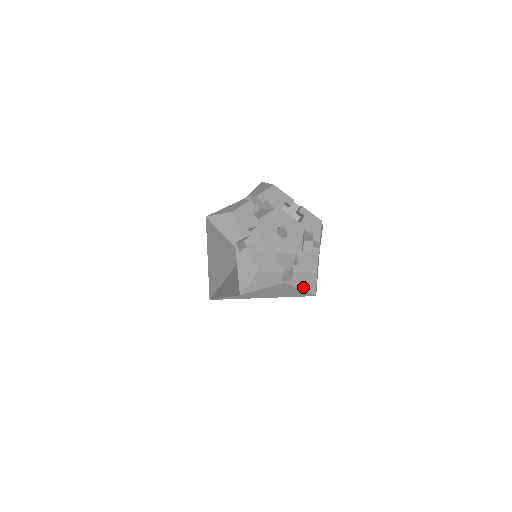
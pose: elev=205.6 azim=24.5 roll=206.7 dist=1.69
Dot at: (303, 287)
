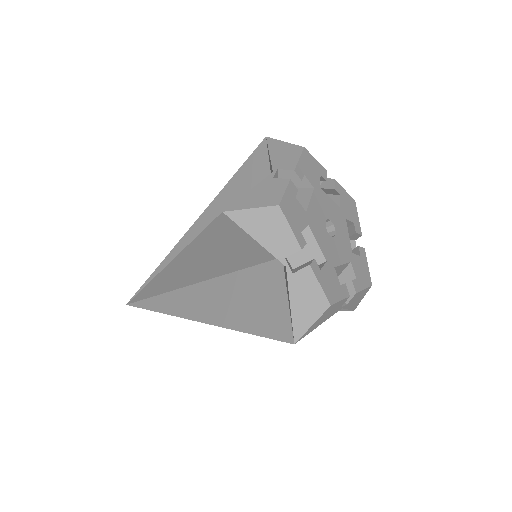
Dot at: (296, 306)
